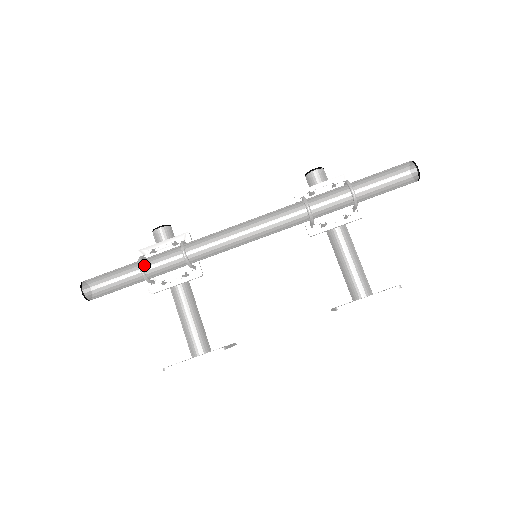
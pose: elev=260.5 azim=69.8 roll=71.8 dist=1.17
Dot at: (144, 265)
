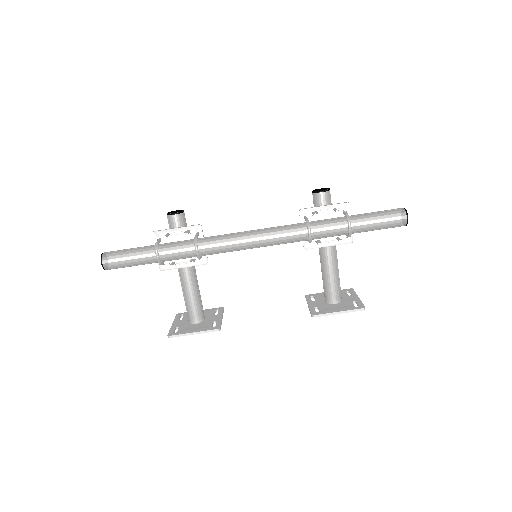
Dot at: (160, 253)
